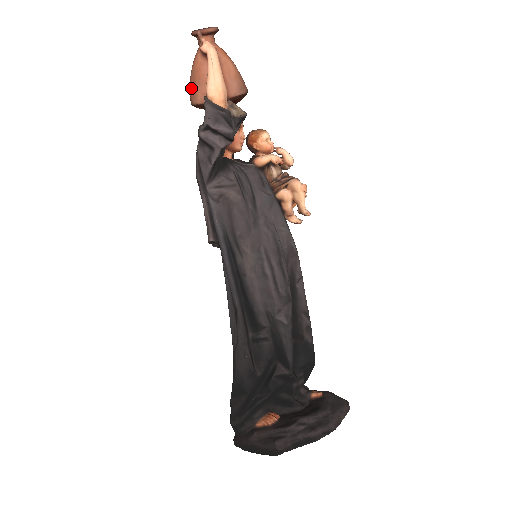
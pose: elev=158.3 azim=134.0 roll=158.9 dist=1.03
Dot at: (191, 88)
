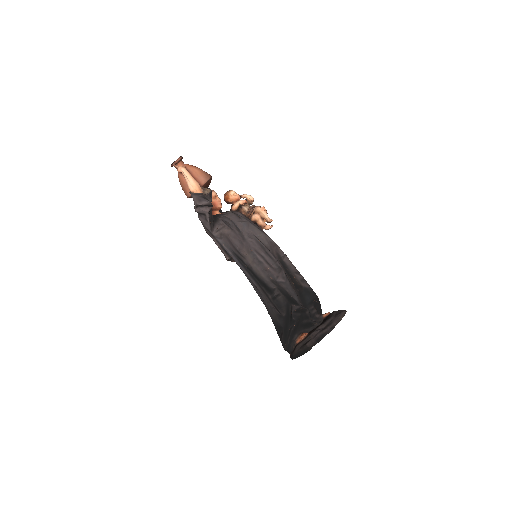
Dot at: occluded
